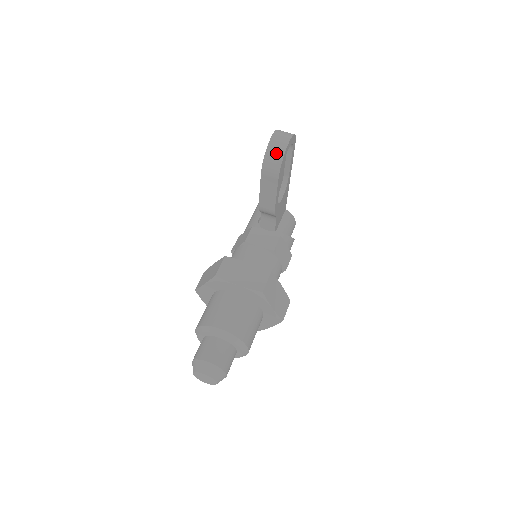
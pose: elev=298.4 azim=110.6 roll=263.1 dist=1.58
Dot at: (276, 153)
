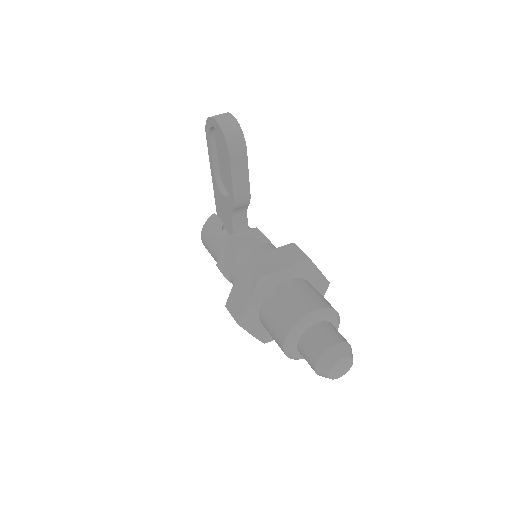
Dot at: (232, 127)
